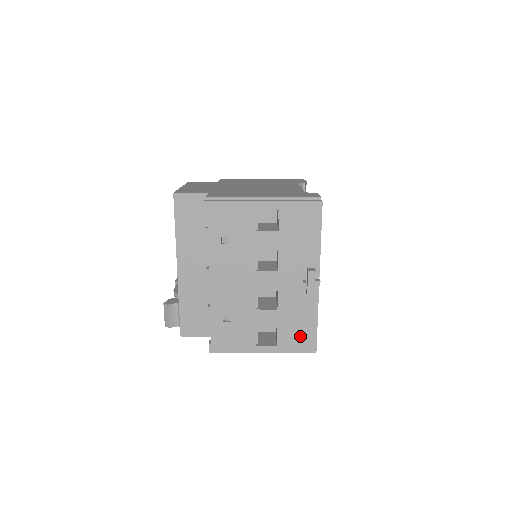
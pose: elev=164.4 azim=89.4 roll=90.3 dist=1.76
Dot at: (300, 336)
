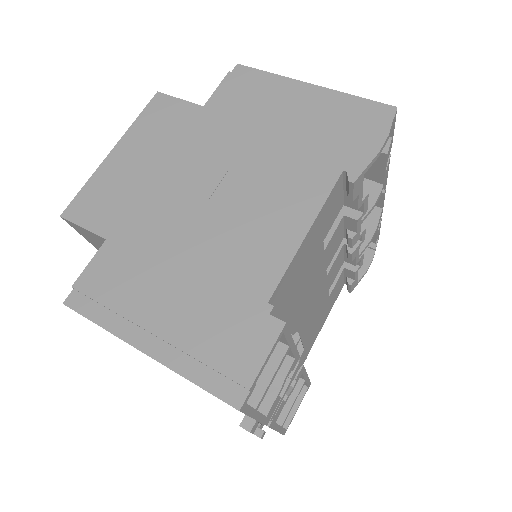
Dot at: occluded
